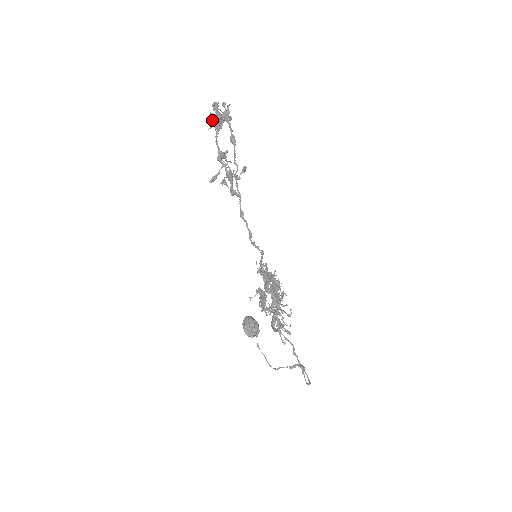
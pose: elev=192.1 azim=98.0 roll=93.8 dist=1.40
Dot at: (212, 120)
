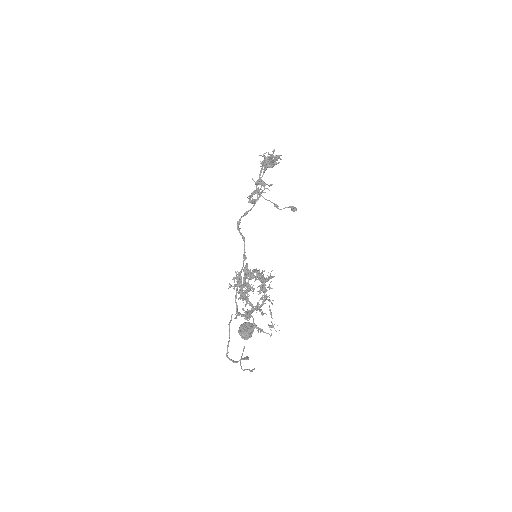
Dot at: occluded
